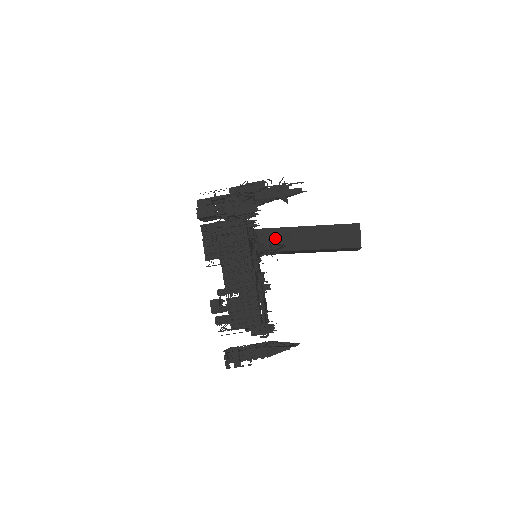
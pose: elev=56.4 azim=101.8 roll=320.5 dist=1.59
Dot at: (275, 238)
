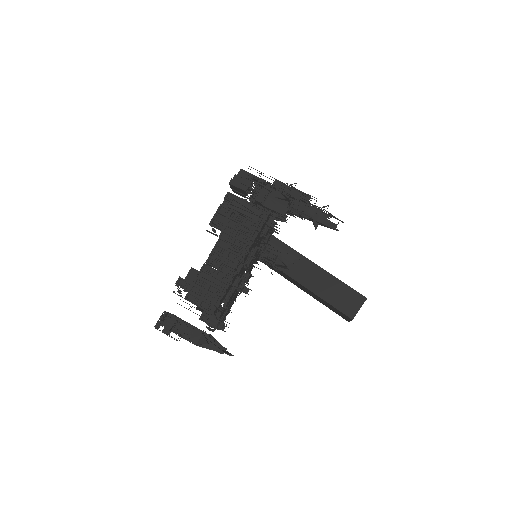
Dot at: (284, 255)
